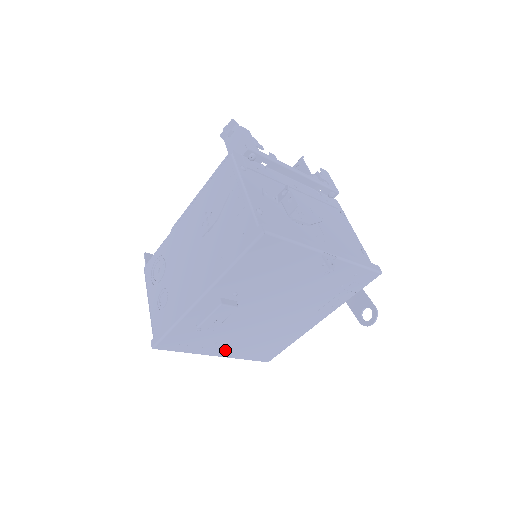
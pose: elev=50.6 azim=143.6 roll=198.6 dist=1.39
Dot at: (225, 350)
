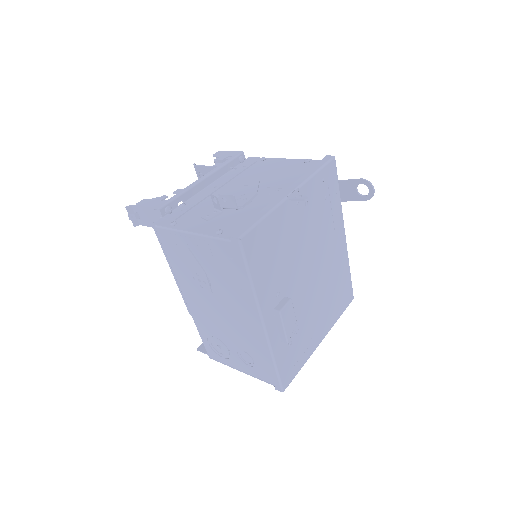
Dot at: (321, 330)
